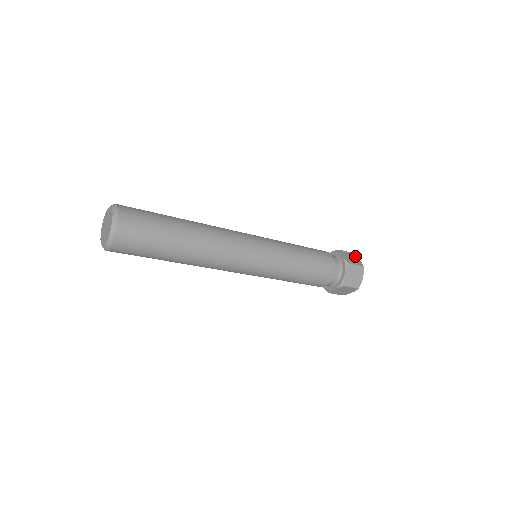
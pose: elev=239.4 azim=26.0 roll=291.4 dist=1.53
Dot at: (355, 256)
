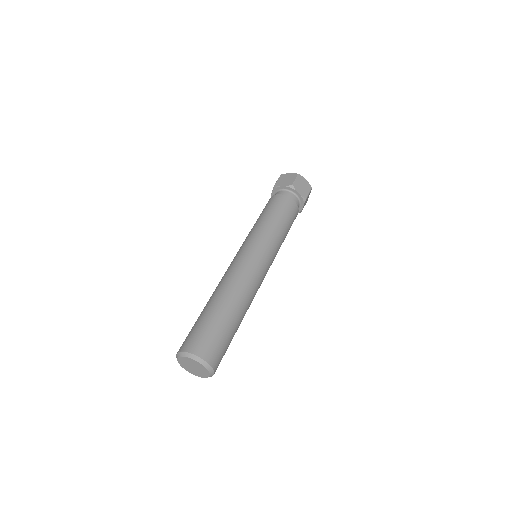
Dot at: (285, 175)
